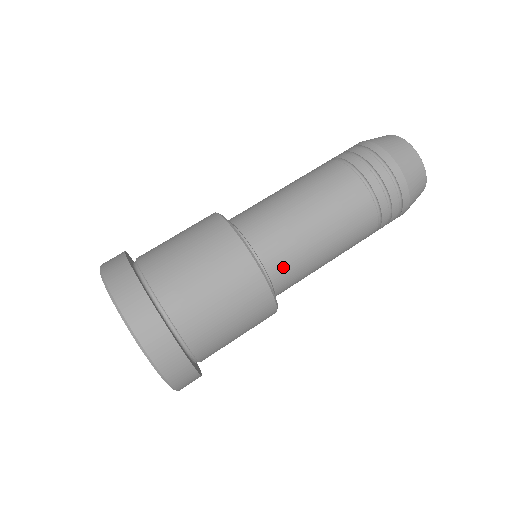
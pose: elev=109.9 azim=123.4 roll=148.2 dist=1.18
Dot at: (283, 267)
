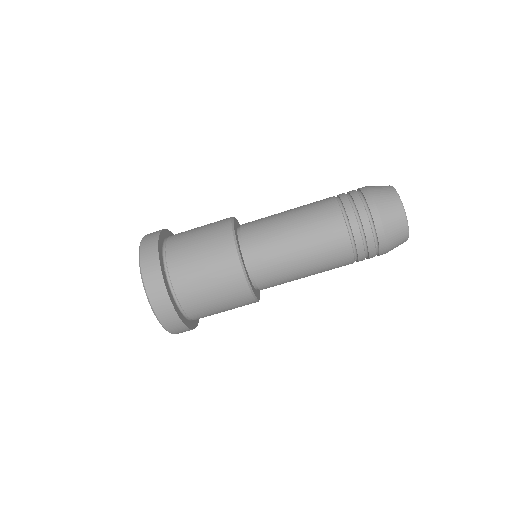
Dot at: (262, 263)
